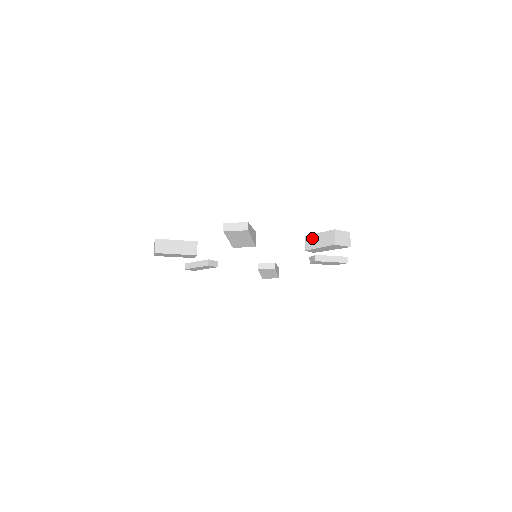
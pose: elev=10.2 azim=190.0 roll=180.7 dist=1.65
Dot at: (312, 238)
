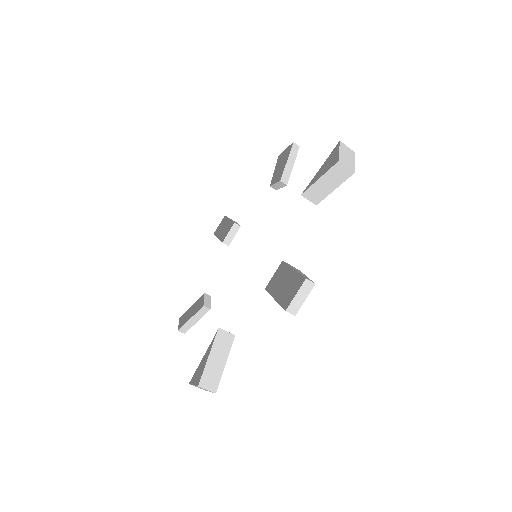
Dot at: (314, 190)
